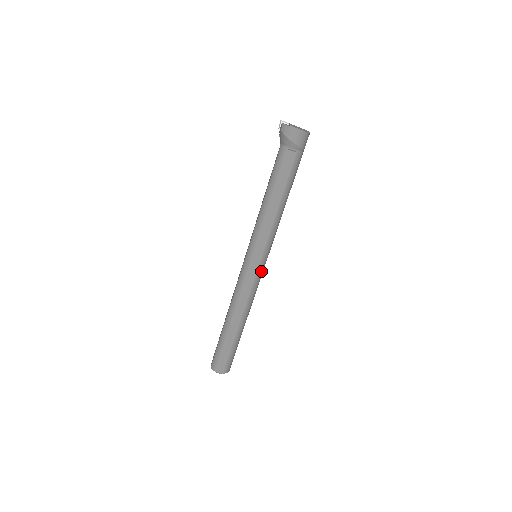
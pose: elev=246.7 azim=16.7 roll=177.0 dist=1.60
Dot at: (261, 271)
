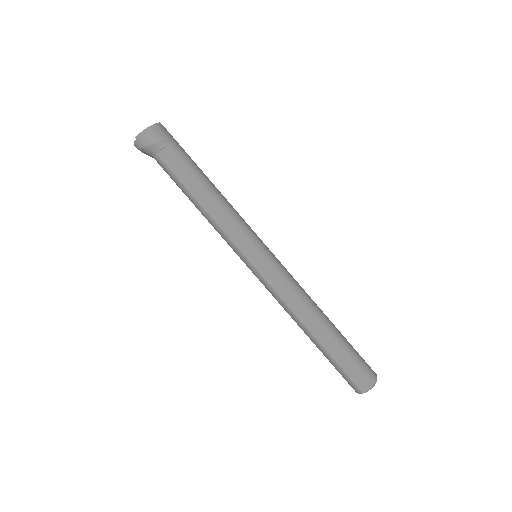
Dot at: (273, 262)
